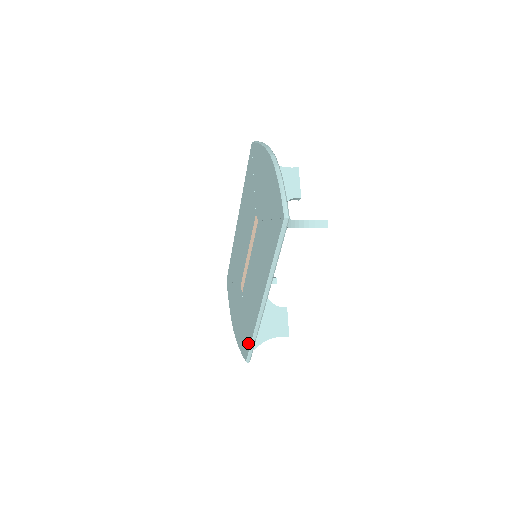
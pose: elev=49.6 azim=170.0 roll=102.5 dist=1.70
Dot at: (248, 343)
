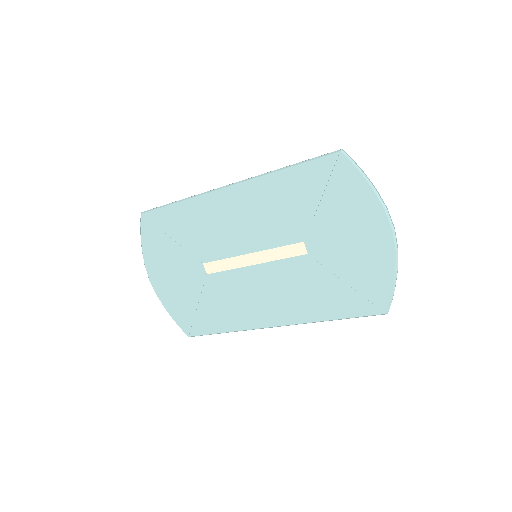
Dot at: (206, 329)
